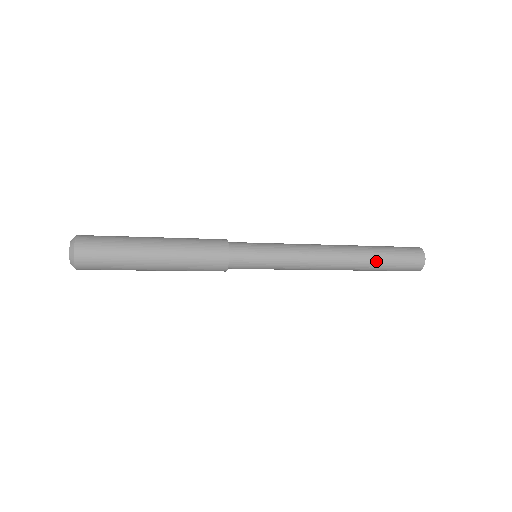
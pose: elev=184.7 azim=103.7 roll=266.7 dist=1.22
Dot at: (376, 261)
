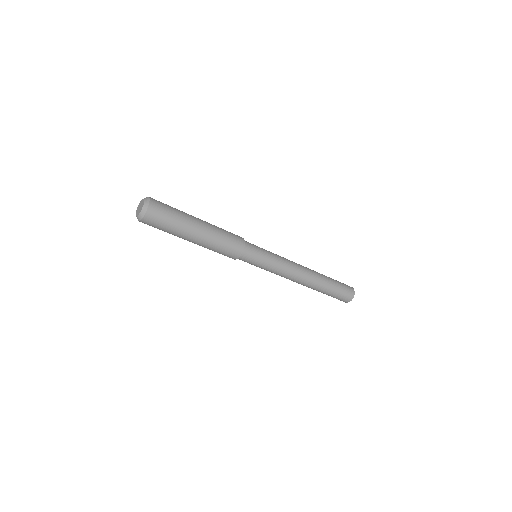
Dot at: (328, 278)
